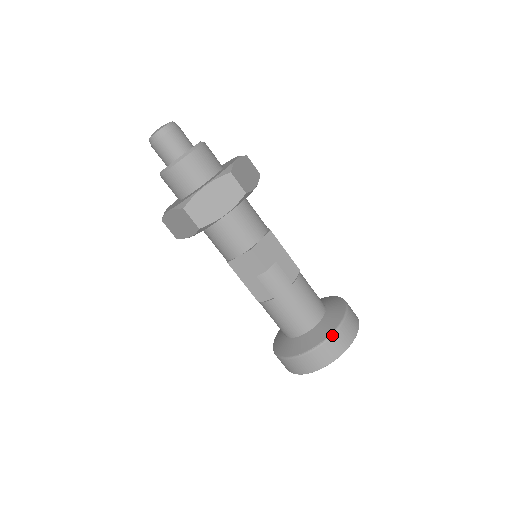
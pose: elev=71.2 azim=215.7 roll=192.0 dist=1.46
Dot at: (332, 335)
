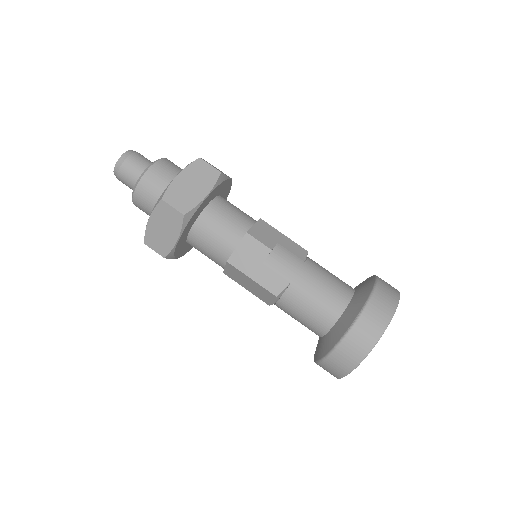
Dot at: (372, 294)
